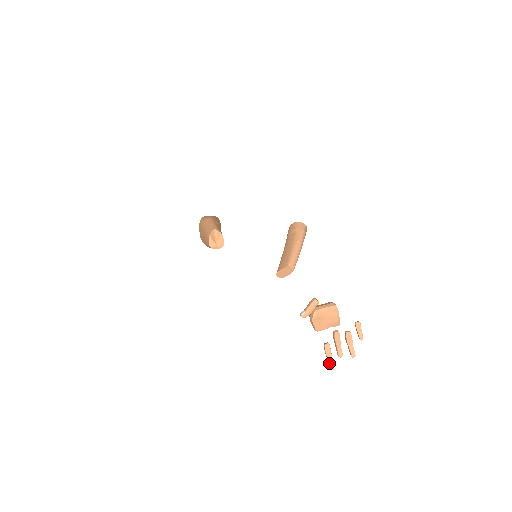
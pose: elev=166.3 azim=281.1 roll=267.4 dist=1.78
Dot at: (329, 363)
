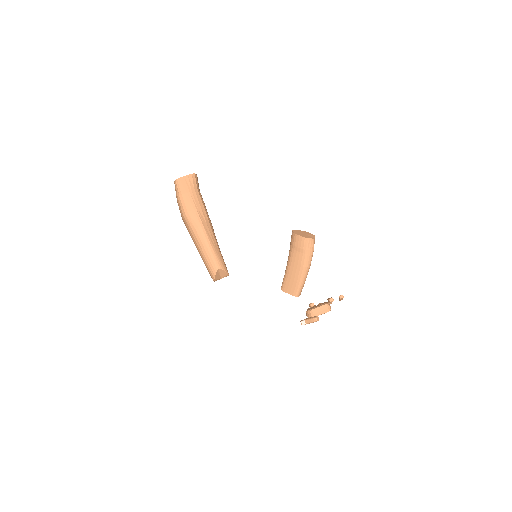
Dot at: occluded
